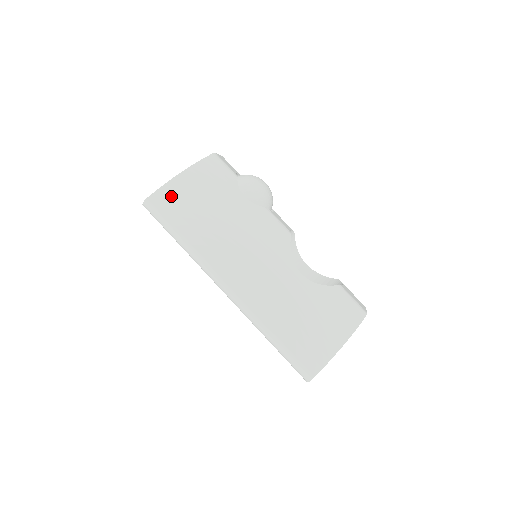
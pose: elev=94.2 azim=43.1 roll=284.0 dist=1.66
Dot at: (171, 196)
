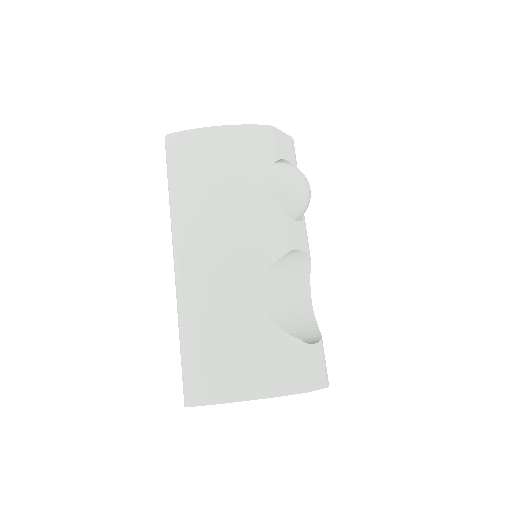
Dot at: (190, 143)
